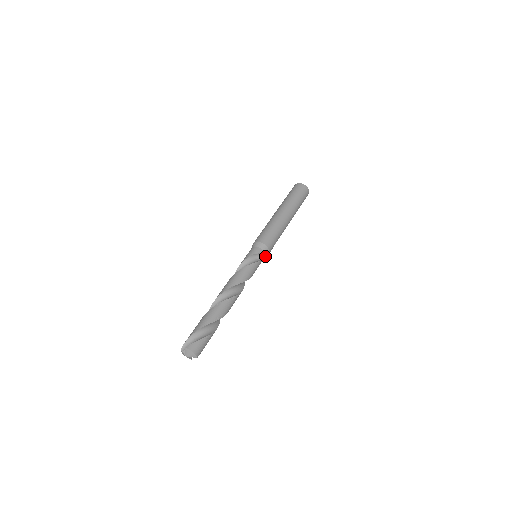
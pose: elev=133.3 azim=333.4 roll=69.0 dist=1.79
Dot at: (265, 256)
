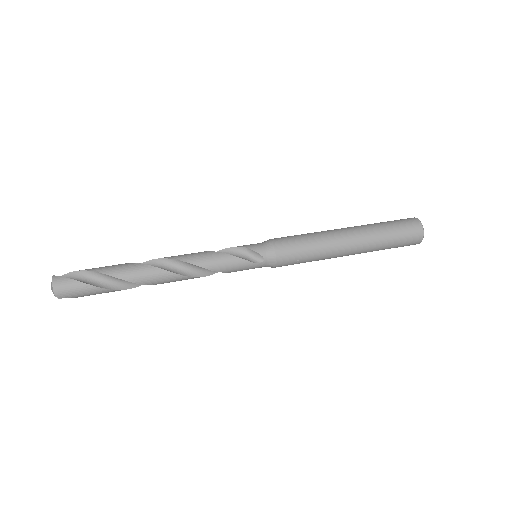
Dot at: (267, 264)
